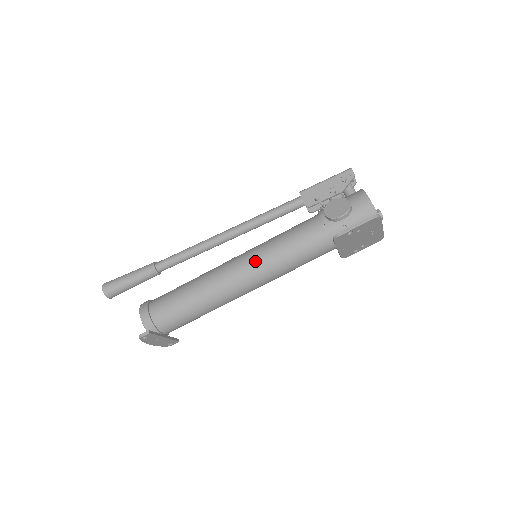
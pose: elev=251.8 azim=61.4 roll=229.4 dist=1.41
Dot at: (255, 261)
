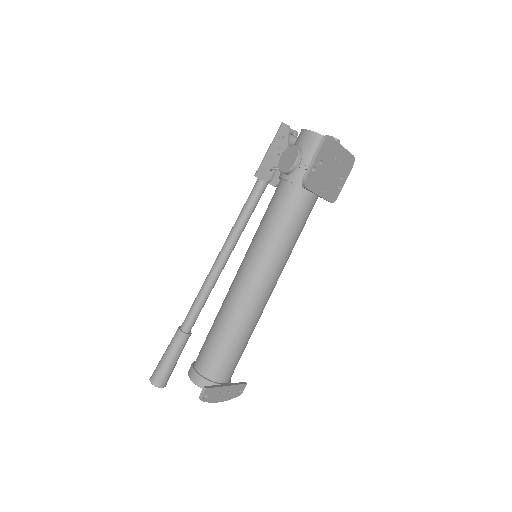
Dot at: (254, 258)
